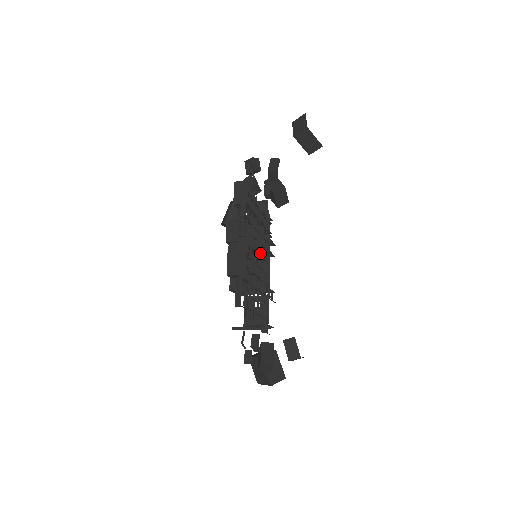
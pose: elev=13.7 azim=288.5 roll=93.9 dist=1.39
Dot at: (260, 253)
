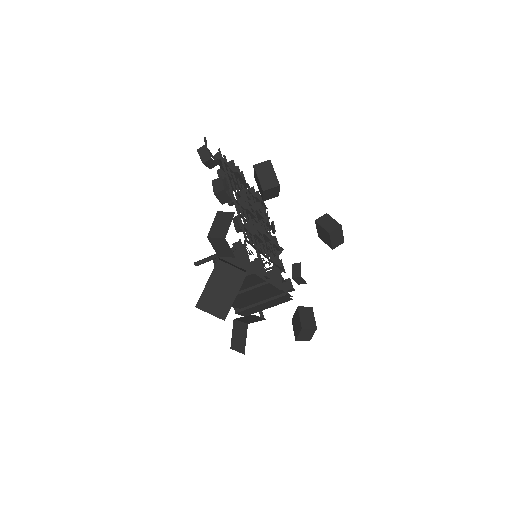
Dot at: (259, 223)
